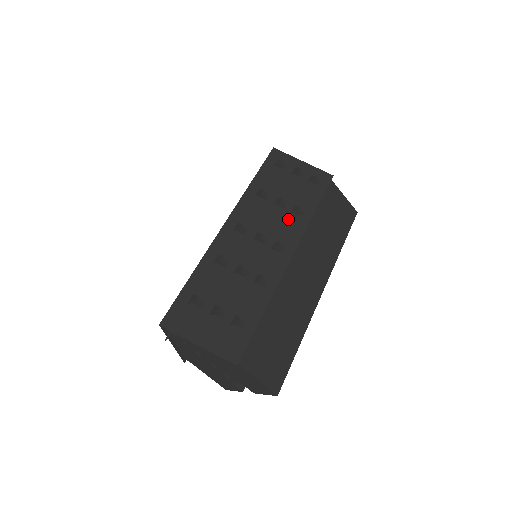
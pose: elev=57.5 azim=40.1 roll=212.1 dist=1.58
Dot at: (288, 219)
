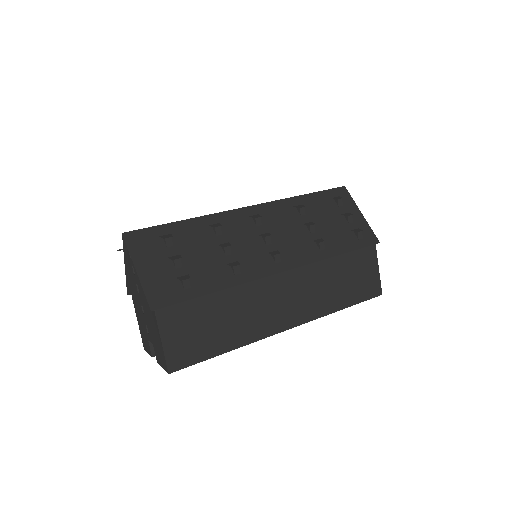
Dot at: (306, 243)
